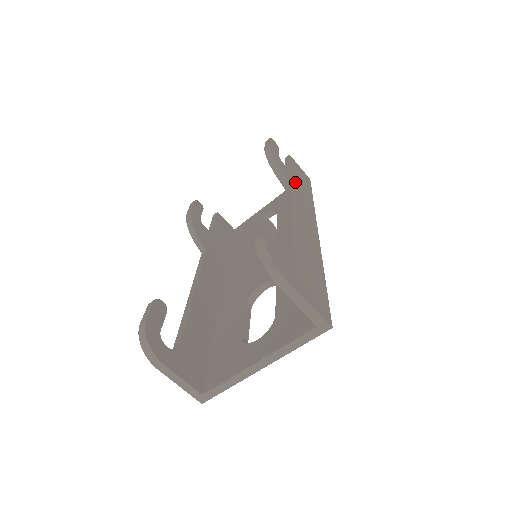
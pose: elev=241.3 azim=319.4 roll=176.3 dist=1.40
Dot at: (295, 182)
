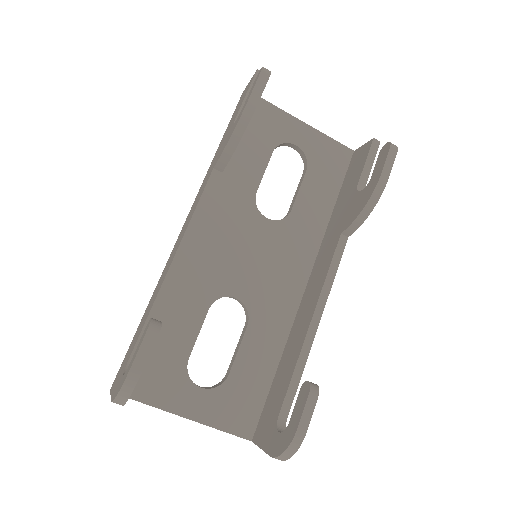
Dot at: occluded
